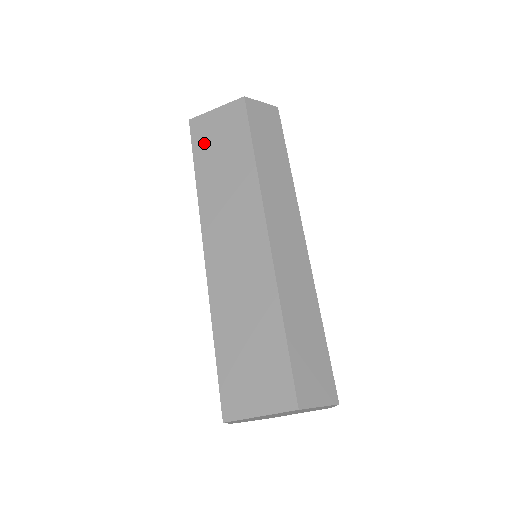
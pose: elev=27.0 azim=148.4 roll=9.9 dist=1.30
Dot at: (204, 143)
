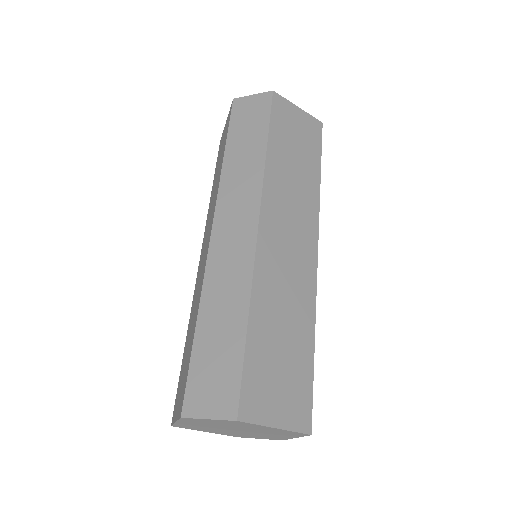
Dot at: (218, 158)
